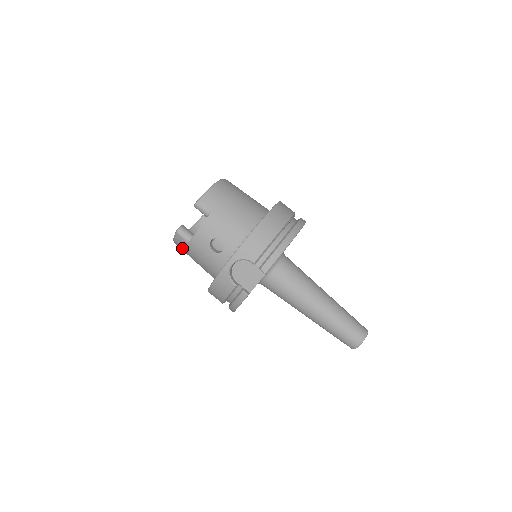
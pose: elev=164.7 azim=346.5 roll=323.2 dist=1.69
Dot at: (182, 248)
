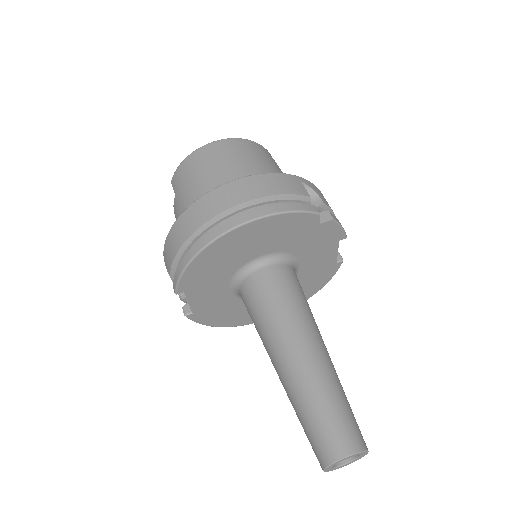
Dot at: occluded
